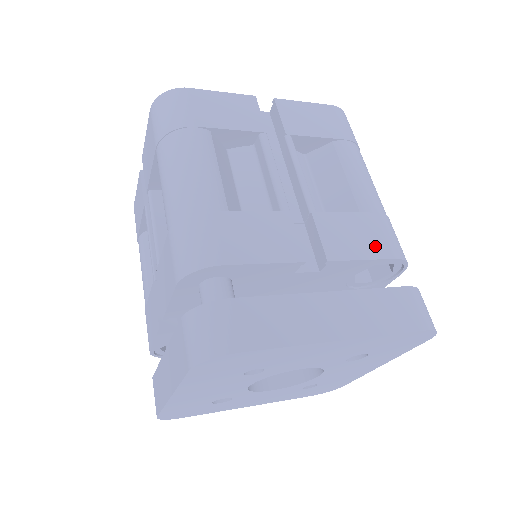
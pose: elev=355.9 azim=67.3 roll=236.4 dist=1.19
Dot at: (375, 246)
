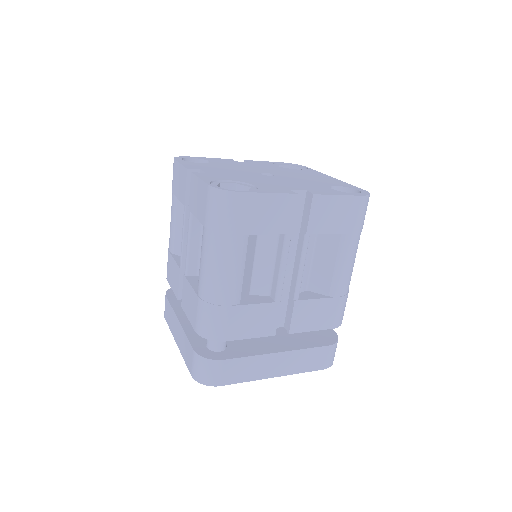
Dot at: (325, 321)
